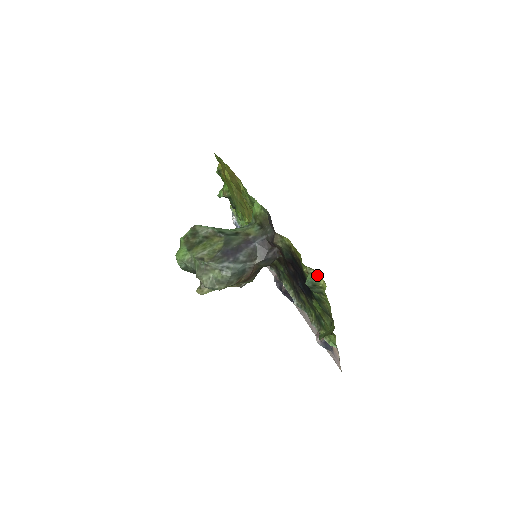
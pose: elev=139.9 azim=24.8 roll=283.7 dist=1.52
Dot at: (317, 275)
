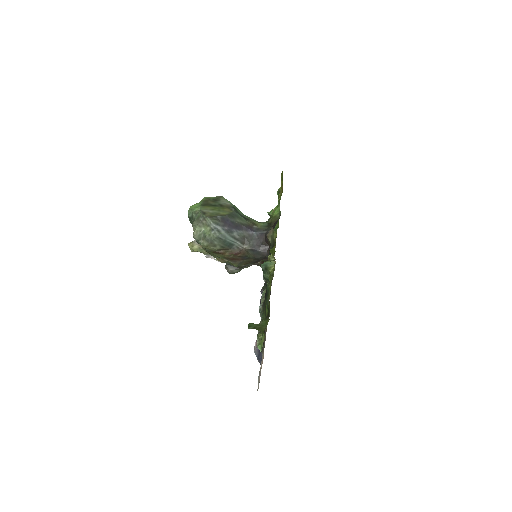
Dot at: (273, 262)
